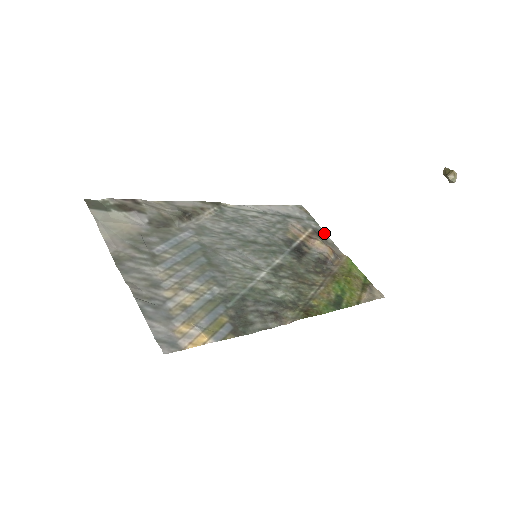
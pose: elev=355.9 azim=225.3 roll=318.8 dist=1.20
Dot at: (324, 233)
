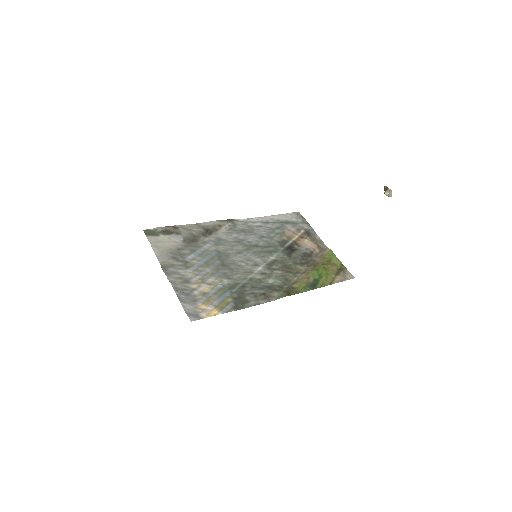
Dot at: (314, 232)
